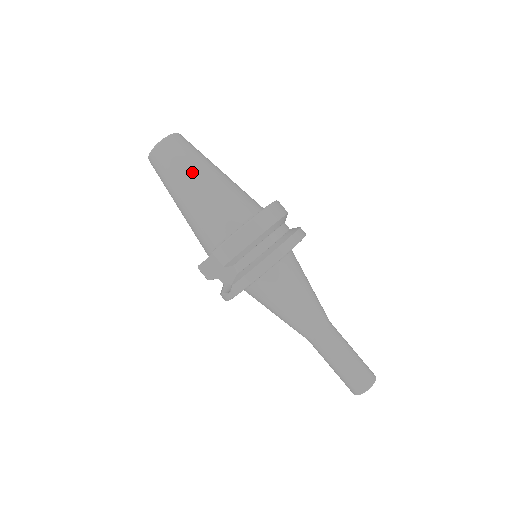
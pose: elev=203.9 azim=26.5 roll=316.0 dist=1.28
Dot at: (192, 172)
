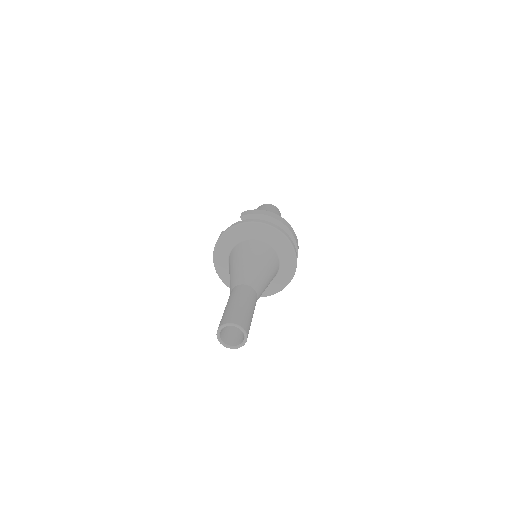
Dot at: (271, 210)
